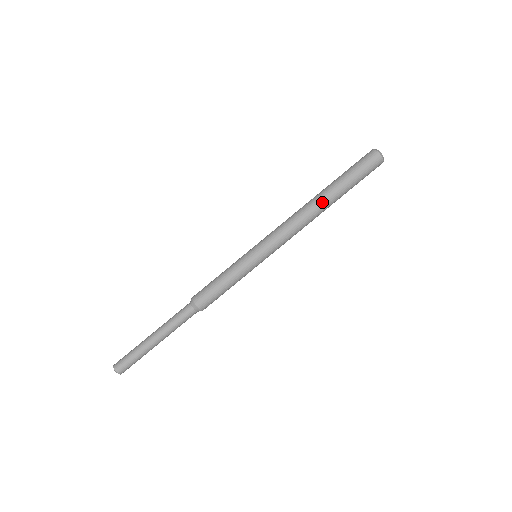
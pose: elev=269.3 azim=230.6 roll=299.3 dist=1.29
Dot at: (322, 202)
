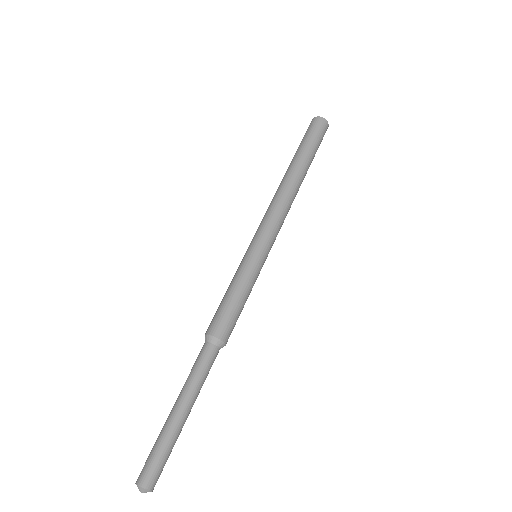
Dot at: (286, 174)
